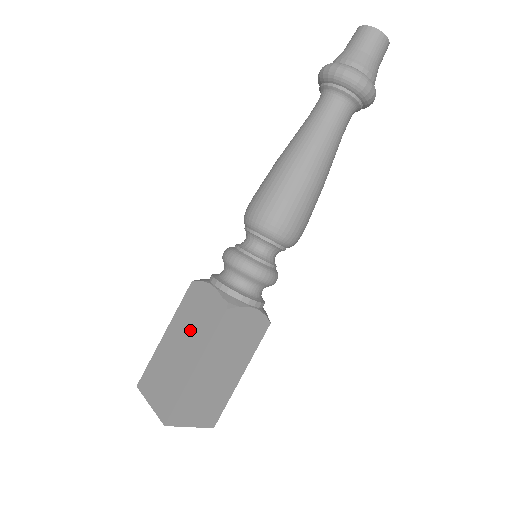
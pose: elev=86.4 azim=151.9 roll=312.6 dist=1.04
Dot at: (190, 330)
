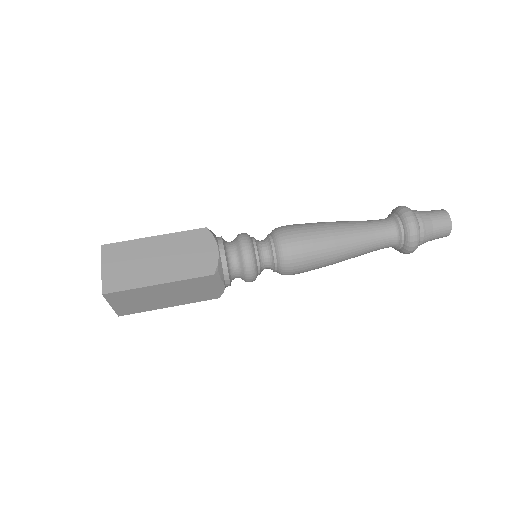
Dot at: (177, 257)
